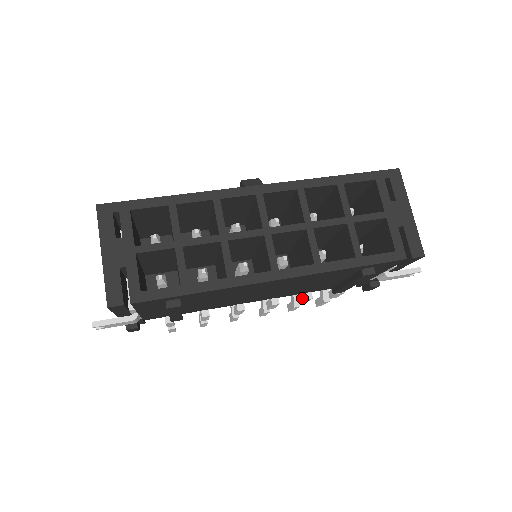
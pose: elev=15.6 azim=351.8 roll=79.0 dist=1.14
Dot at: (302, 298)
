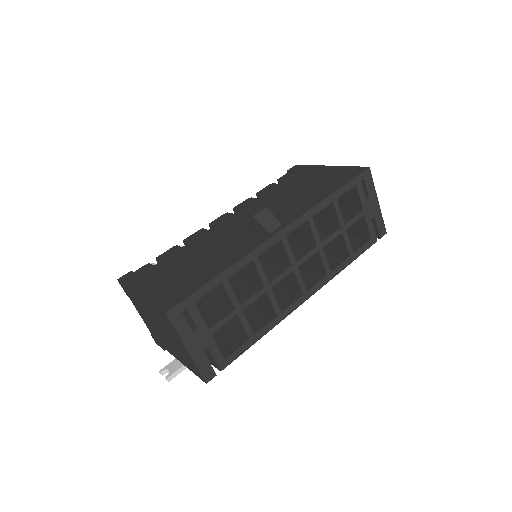
Dot at: occluded
